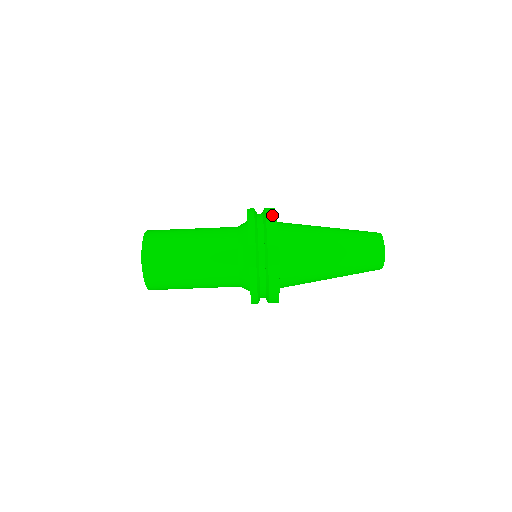
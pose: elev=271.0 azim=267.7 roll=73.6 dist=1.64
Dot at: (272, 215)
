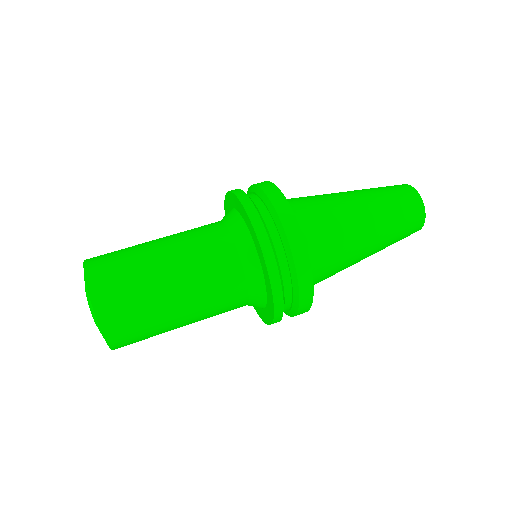
Dot at: (282, 202)
